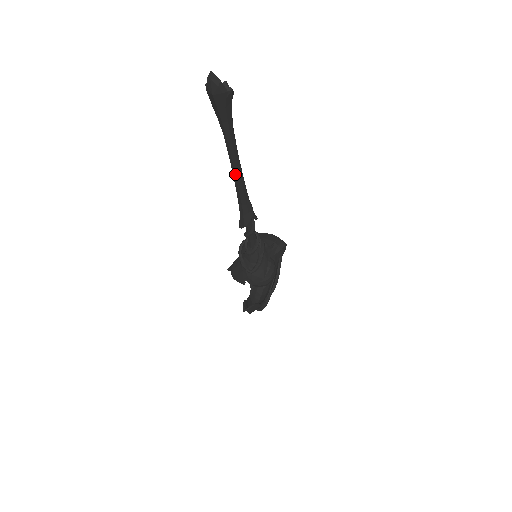
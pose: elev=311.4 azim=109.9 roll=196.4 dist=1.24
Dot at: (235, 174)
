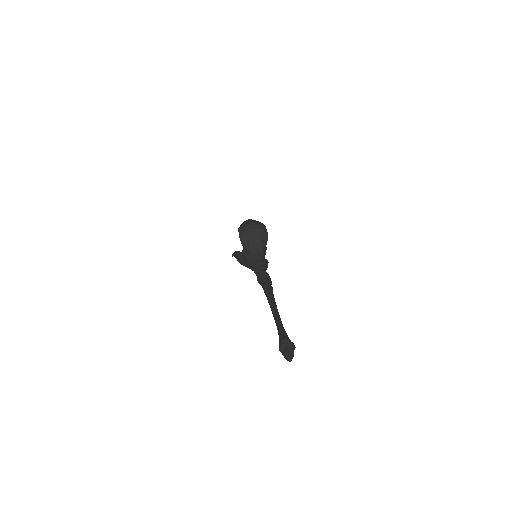
Dot at: occluded
